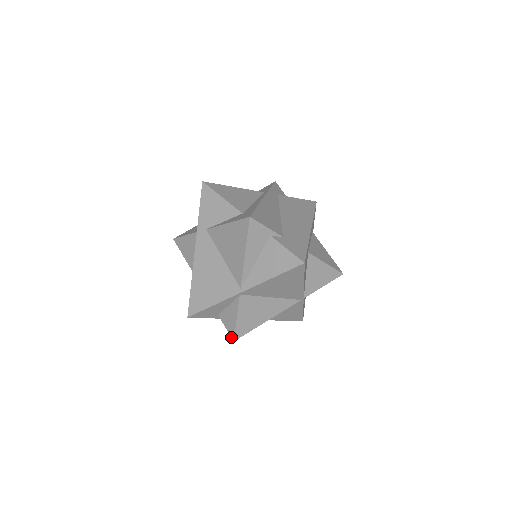
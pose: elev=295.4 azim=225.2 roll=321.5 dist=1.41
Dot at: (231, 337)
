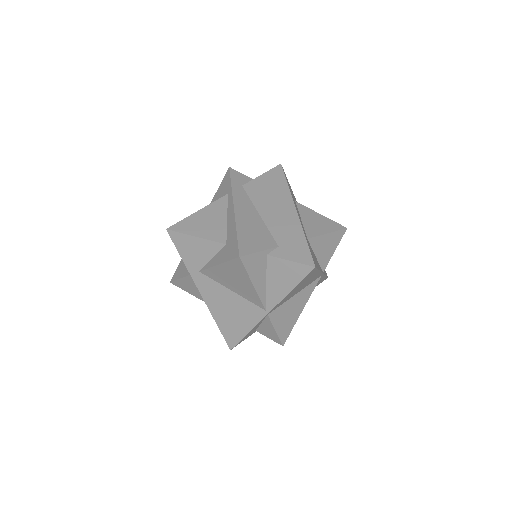
Dot at: occluded
